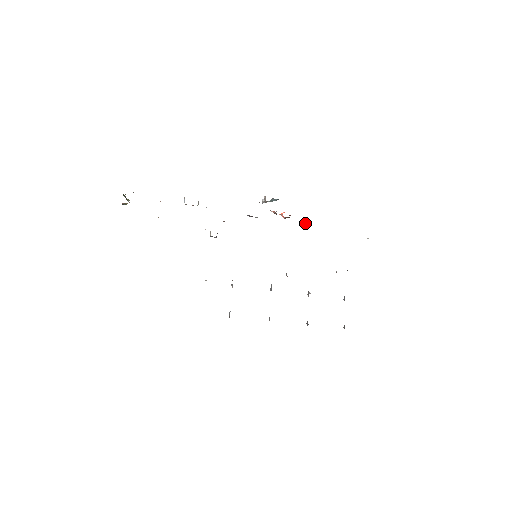
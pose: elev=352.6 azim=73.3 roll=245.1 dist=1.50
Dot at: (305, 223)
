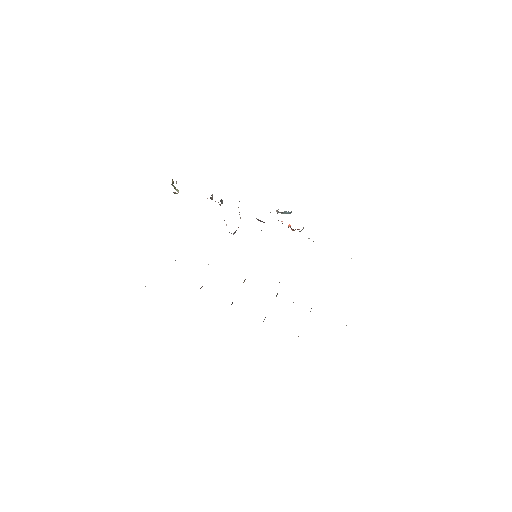
Dot at: (308, 238)
